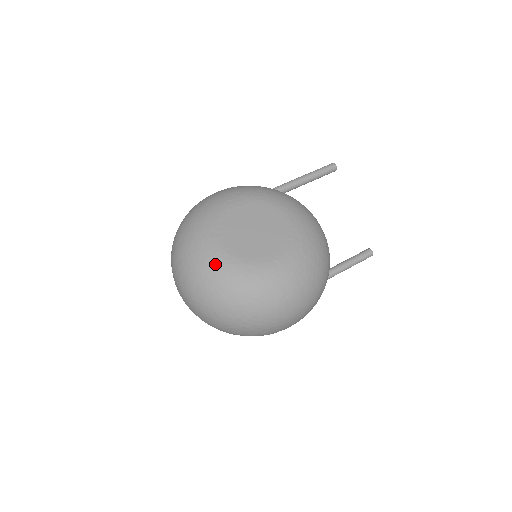
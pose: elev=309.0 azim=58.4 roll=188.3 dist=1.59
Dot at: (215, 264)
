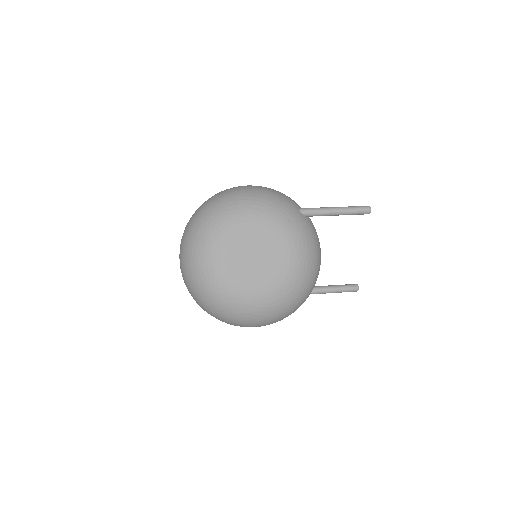
Dot at: (209, 270)
